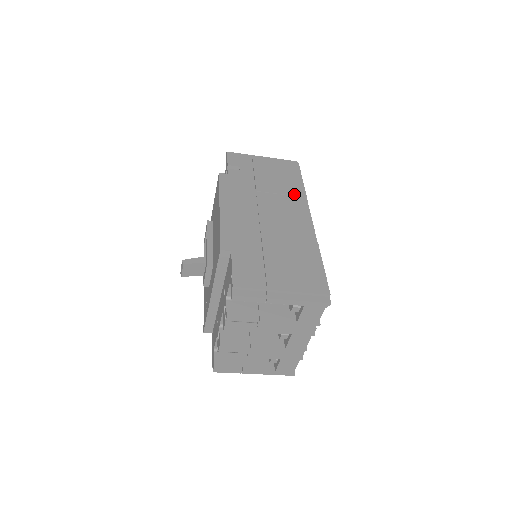
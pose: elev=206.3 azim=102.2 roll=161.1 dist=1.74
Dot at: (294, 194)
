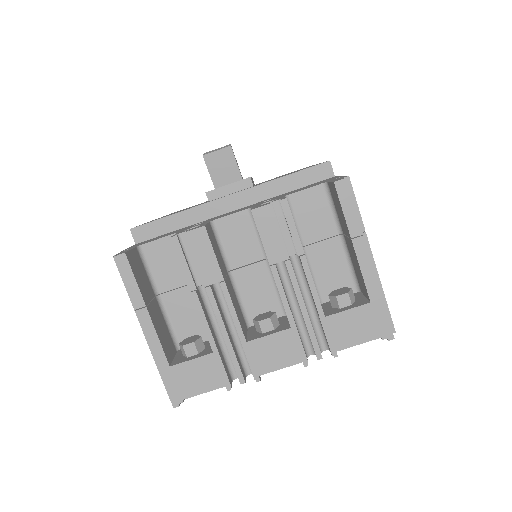
Dot at: occluded
